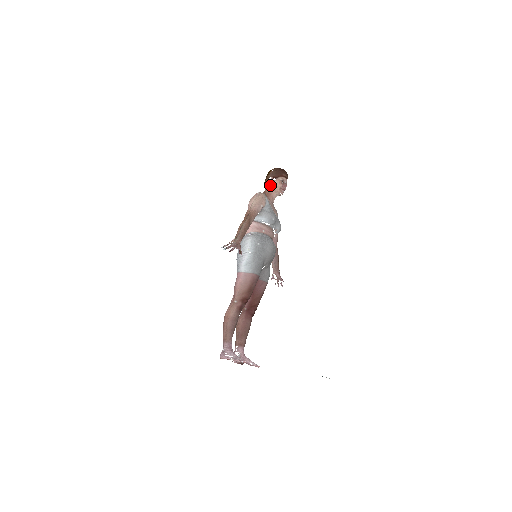
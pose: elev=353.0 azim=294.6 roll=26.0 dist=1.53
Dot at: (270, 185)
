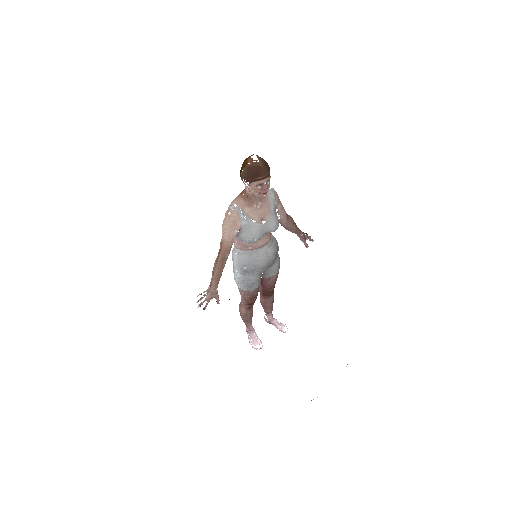
Dot at: (246, 188)
